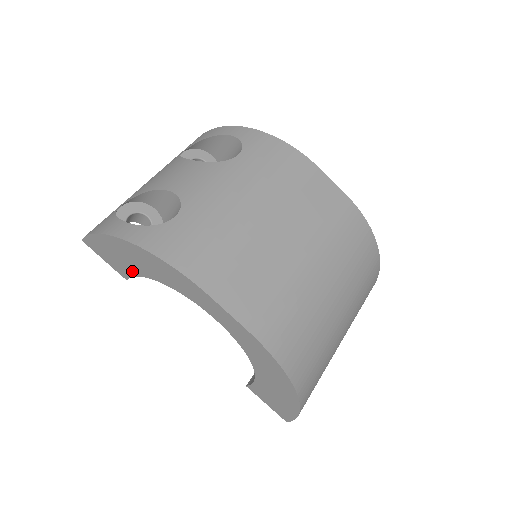
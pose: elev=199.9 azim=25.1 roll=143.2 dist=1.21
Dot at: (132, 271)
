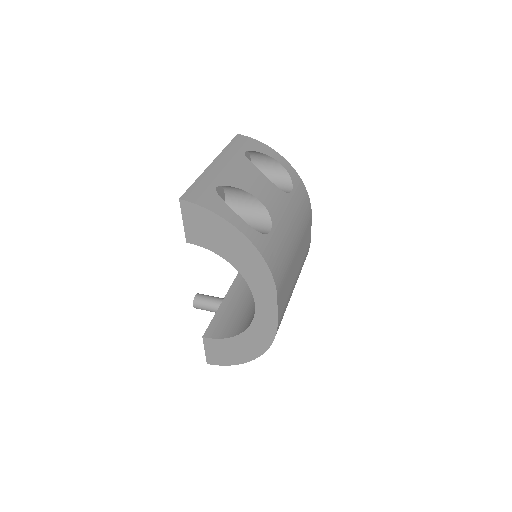
Dot at: (211, 246)
